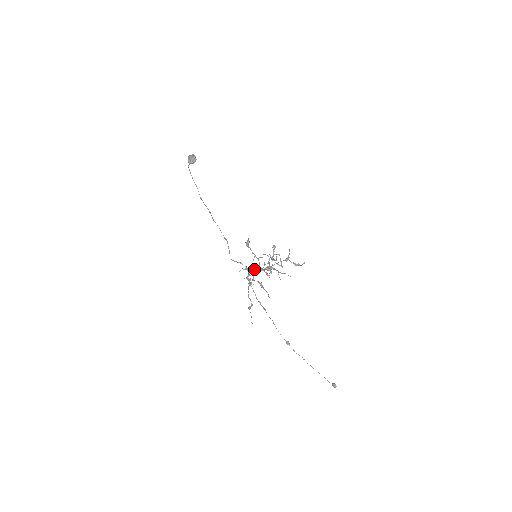
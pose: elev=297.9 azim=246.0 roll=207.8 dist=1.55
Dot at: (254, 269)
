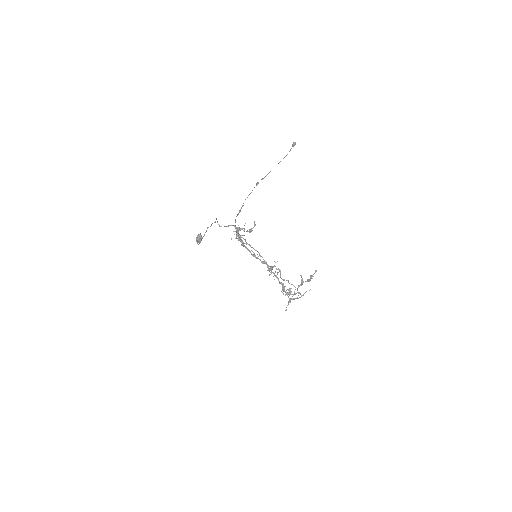
Dot at: occluded
